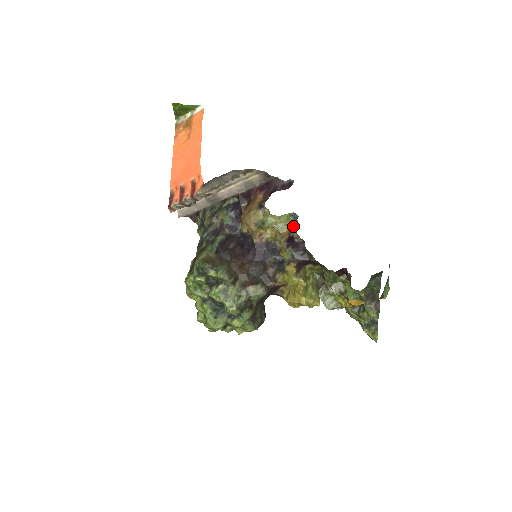
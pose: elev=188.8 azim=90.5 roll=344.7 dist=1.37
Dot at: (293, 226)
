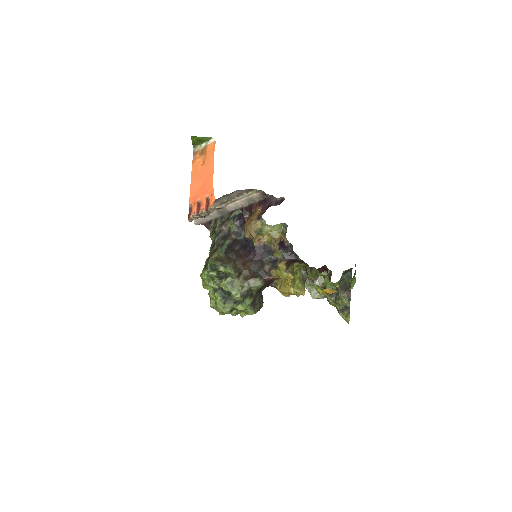
Dot at: (284, 233)
